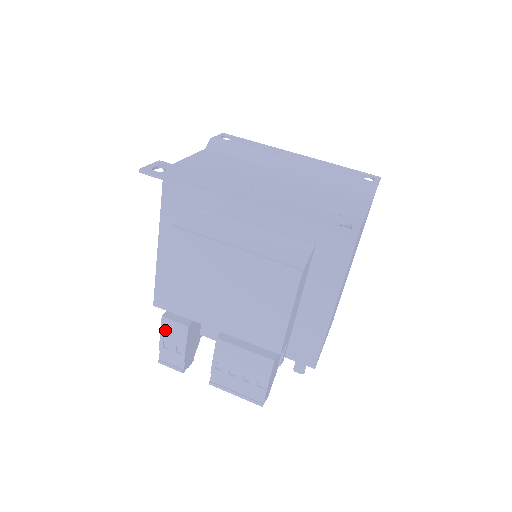
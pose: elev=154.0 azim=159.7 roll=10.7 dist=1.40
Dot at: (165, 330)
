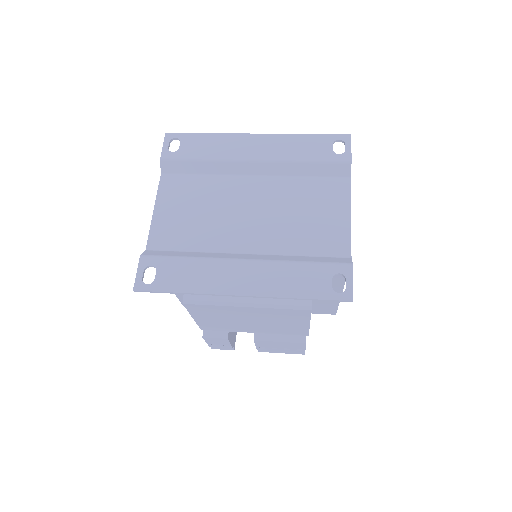
Dot at: (209, 341)
